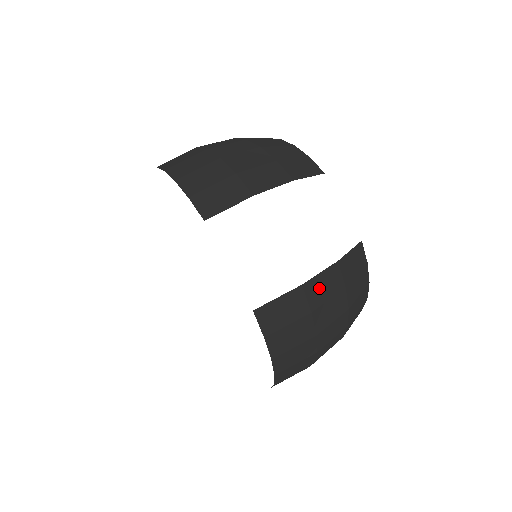
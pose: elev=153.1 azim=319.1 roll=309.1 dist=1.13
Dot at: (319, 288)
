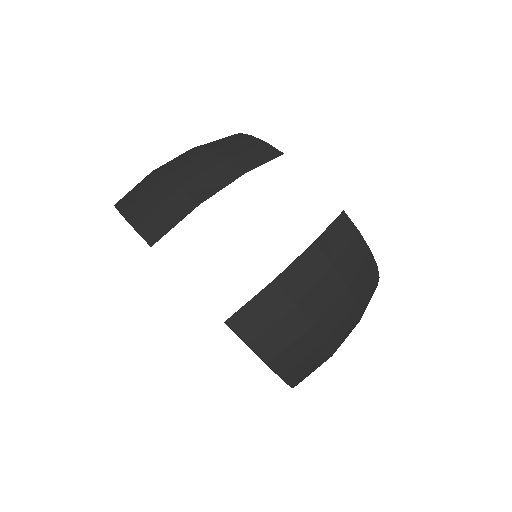
Dot at: (298, 277)
